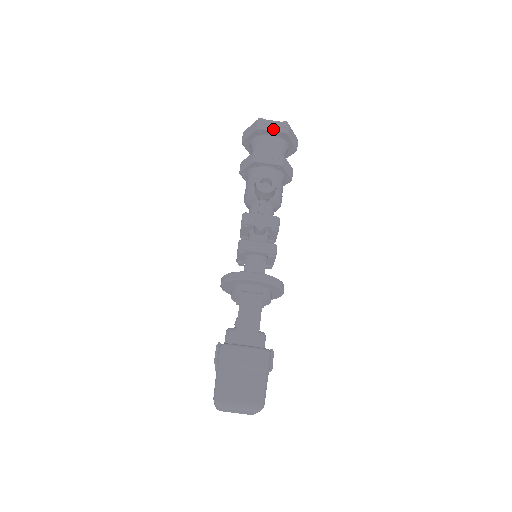
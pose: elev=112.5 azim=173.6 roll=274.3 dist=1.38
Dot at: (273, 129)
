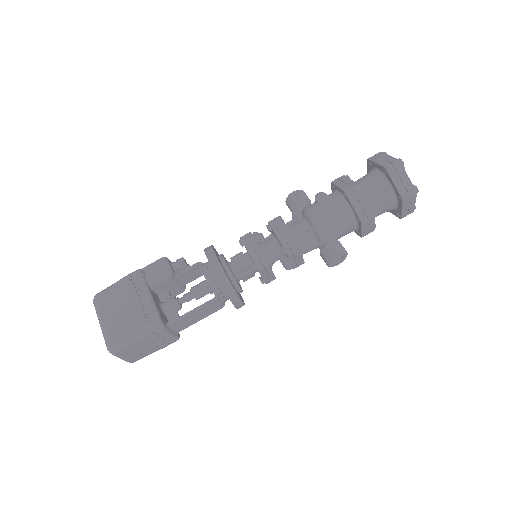
Dot at: (405, 210)
